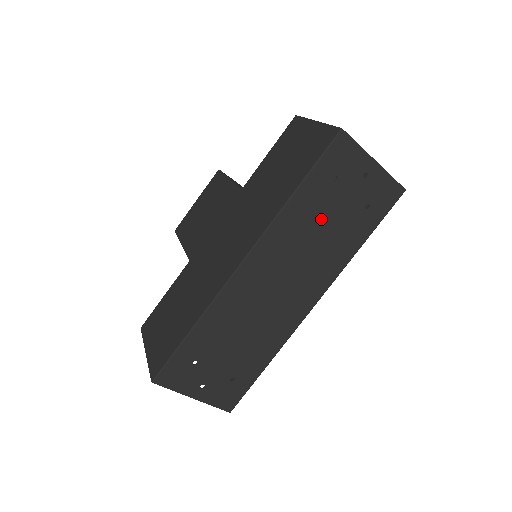
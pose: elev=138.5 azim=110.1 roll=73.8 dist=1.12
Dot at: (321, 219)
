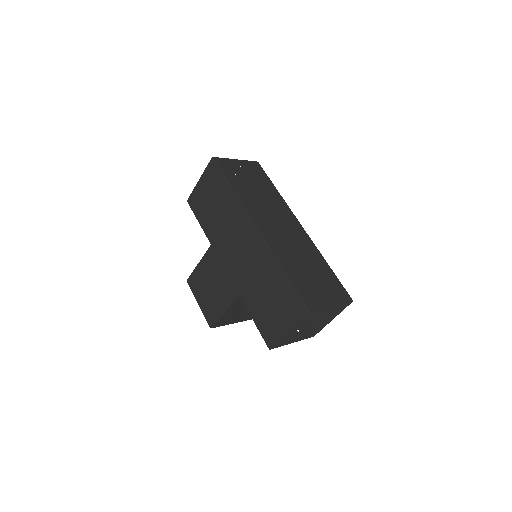
Dot at: (253, 191)
